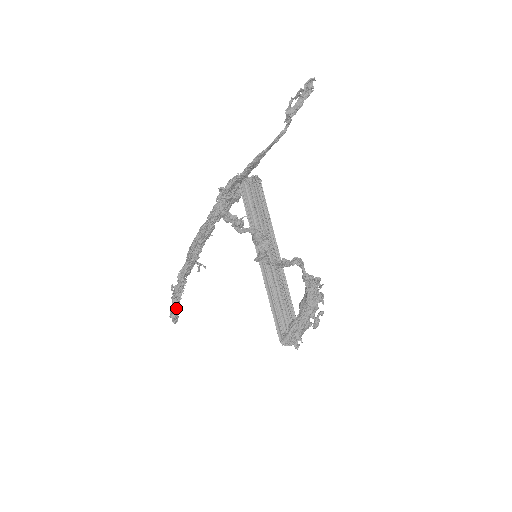
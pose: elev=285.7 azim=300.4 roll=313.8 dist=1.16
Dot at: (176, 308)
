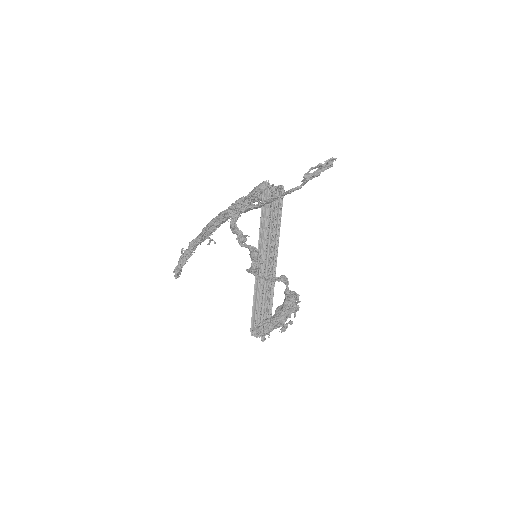
Dot at: (180, 268)
